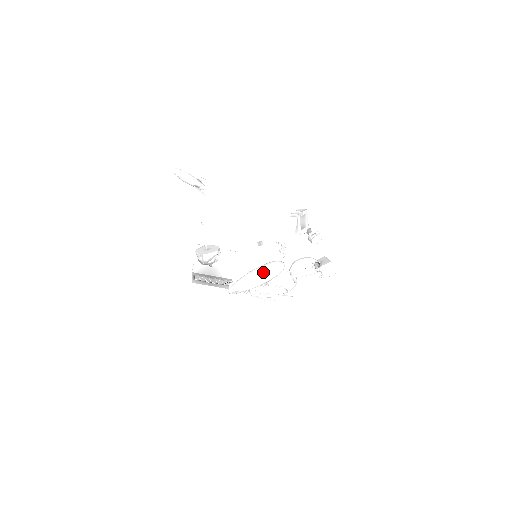
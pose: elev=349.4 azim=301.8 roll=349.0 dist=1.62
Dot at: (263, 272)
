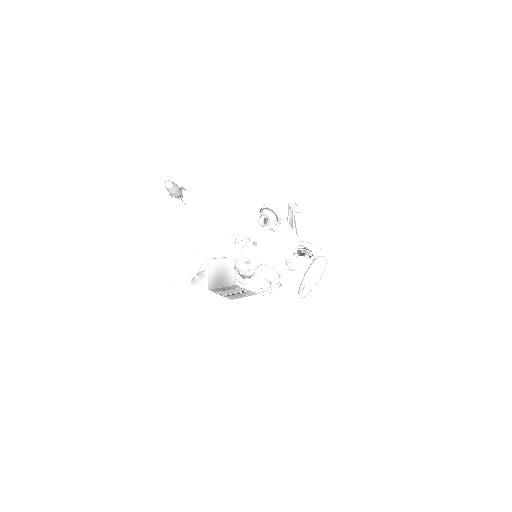
Dot at: (321, 270)
